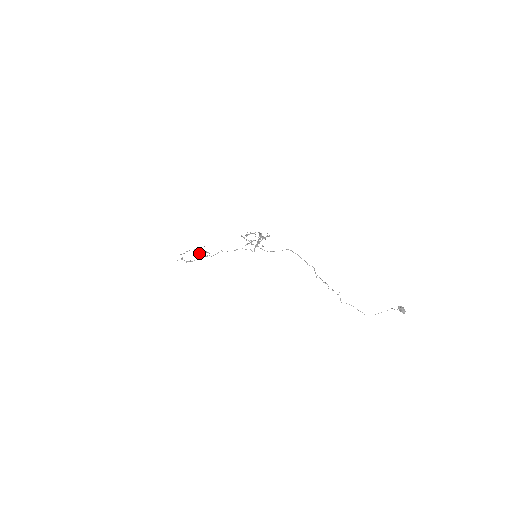
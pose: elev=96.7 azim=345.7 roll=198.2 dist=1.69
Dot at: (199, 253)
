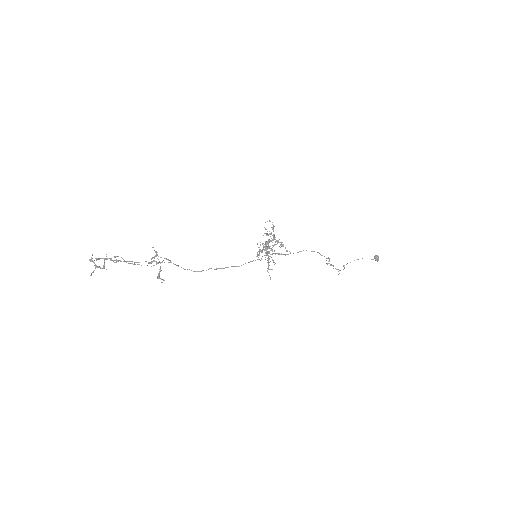
Dot at: occluded
